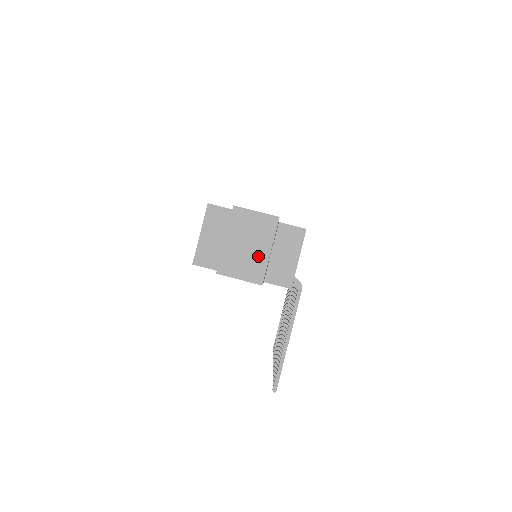
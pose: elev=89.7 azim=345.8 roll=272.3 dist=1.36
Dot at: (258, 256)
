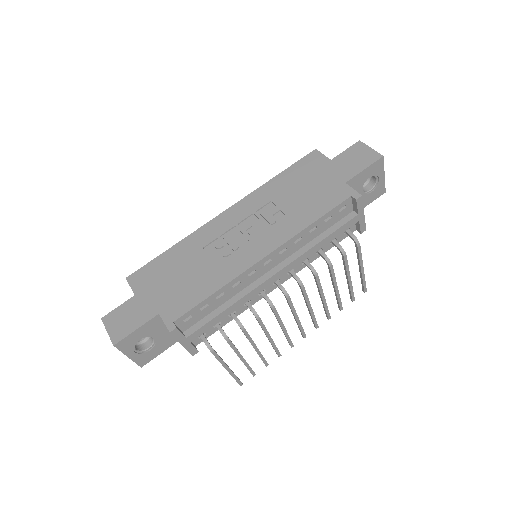
Dot at: occluded
